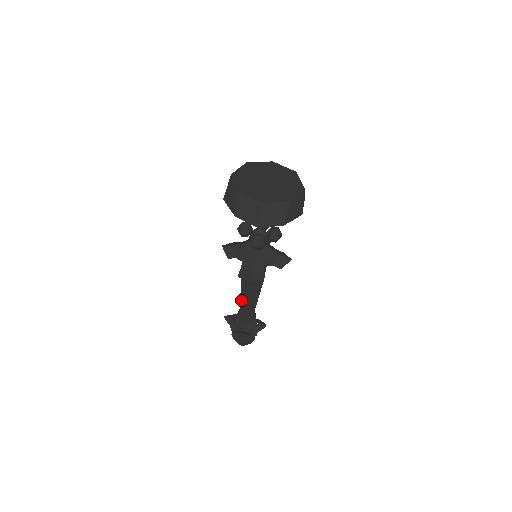
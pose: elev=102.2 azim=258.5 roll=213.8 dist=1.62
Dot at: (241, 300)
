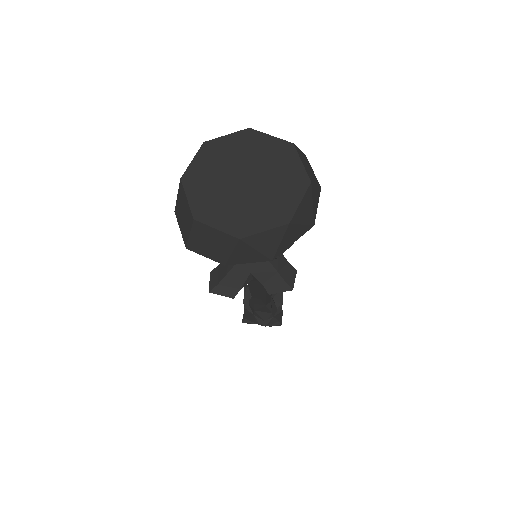
Dot at: occluded
